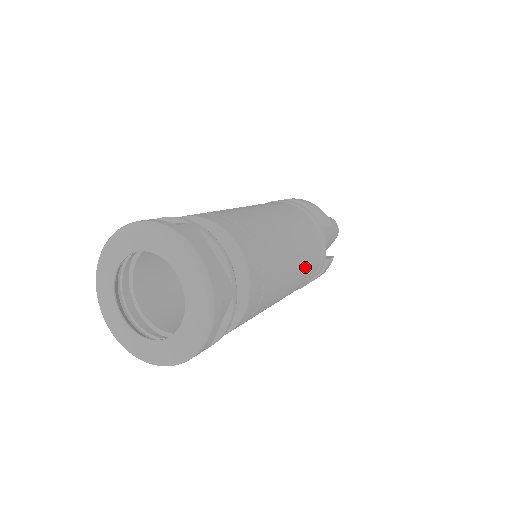
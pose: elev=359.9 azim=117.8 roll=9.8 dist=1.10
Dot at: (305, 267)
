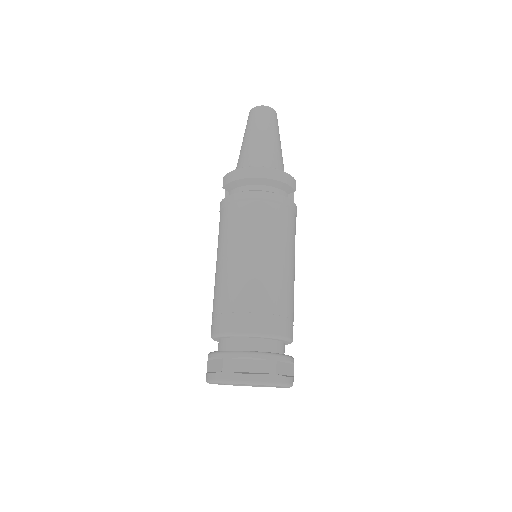
Dot at: occluded
